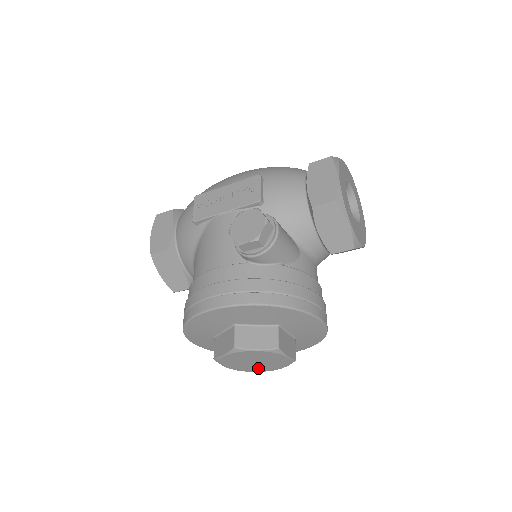
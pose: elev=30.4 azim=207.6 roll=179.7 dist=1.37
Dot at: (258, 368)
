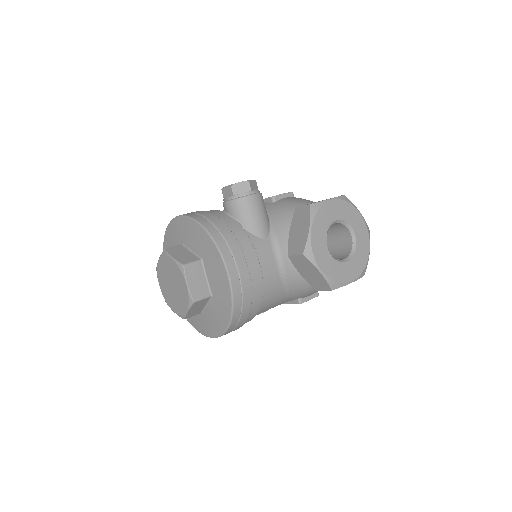
Dot at: (175, 303)
